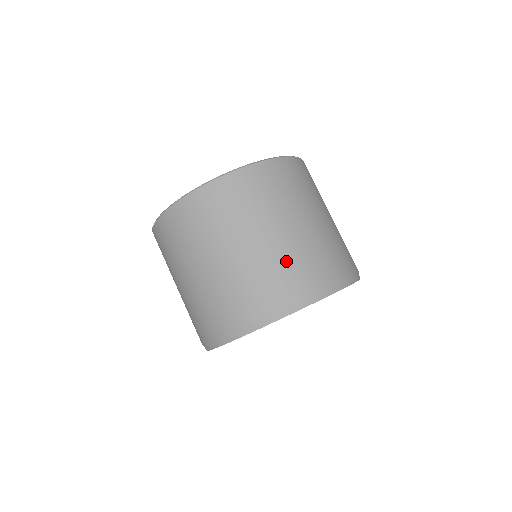
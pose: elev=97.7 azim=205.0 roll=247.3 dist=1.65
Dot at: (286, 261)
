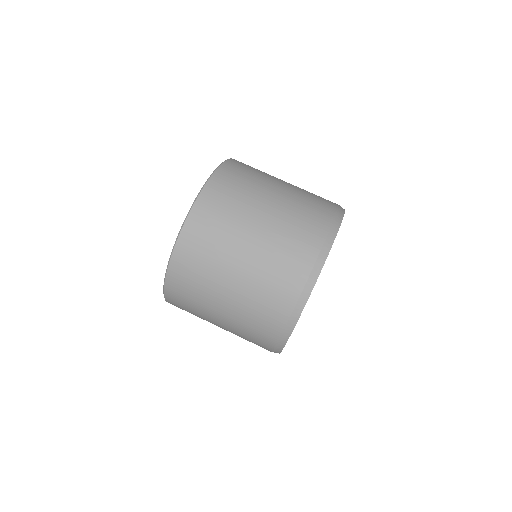
Dot at: (268, 274)
